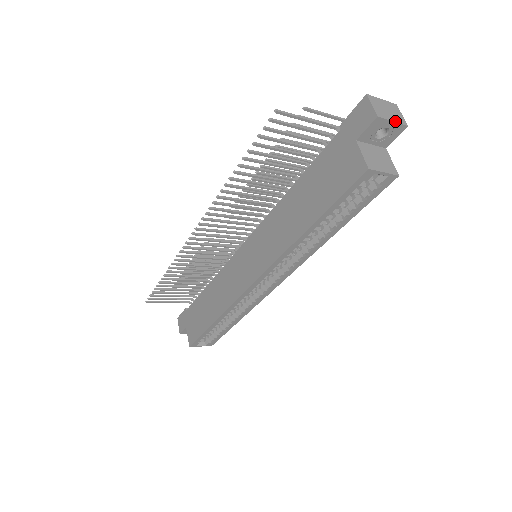
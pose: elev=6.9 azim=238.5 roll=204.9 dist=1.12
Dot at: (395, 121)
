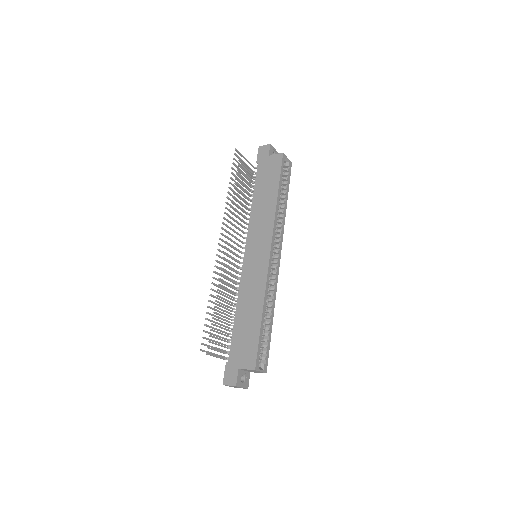
Dot at: (275, 150)
